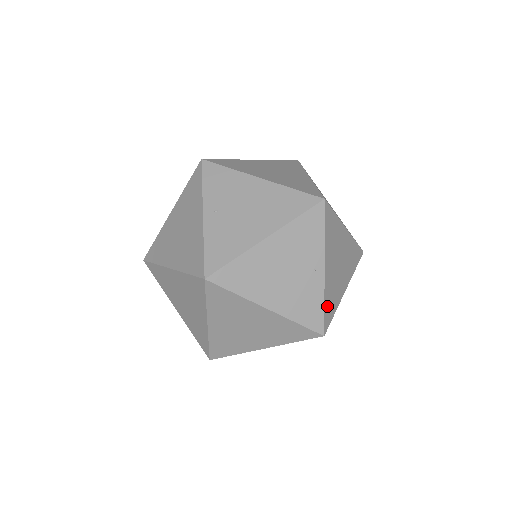
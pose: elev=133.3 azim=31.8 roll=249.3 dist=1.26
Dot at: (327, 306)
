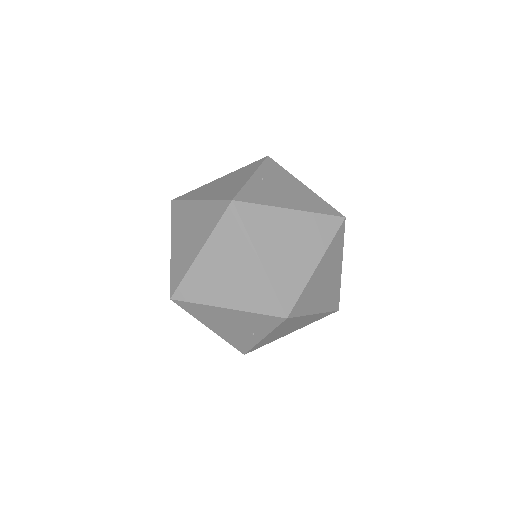
Dot at: (302, 298)
